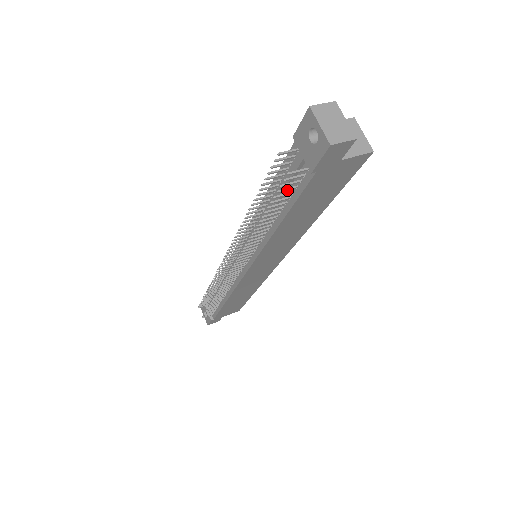
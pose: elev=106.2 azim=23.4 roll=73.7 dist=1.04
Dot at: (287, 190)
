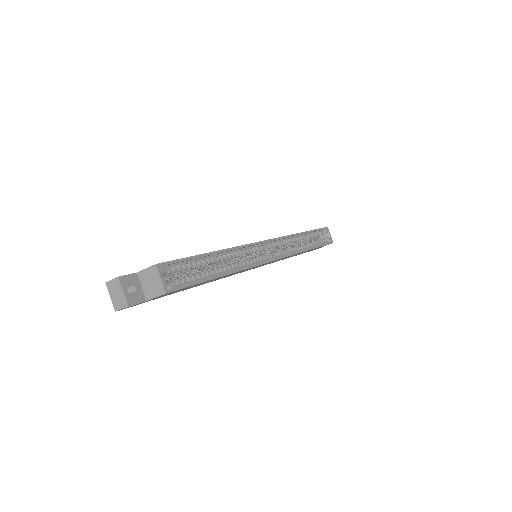
Dot at: occluded
